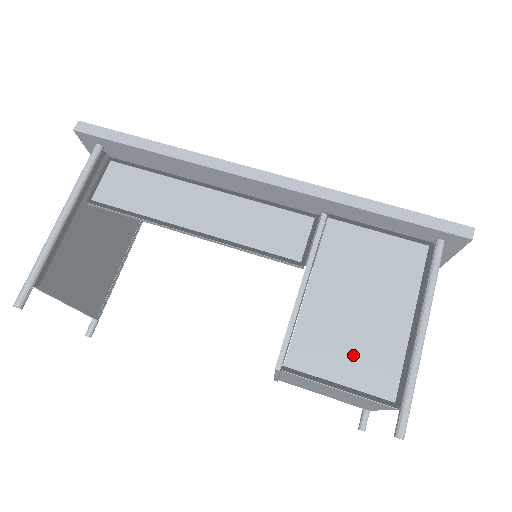
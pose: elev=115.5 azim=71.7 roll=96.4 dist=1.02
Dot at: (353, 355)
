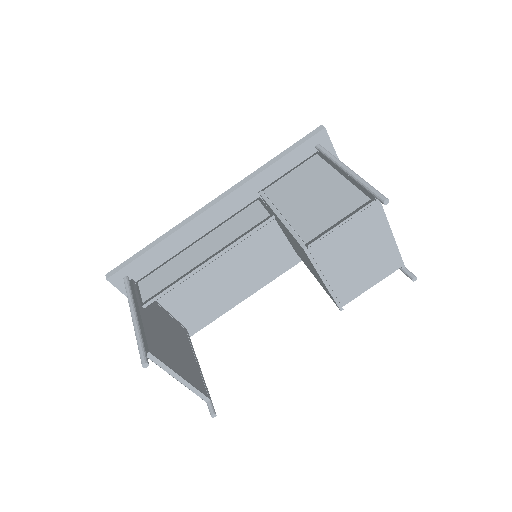
Dot at: (332, 209)
